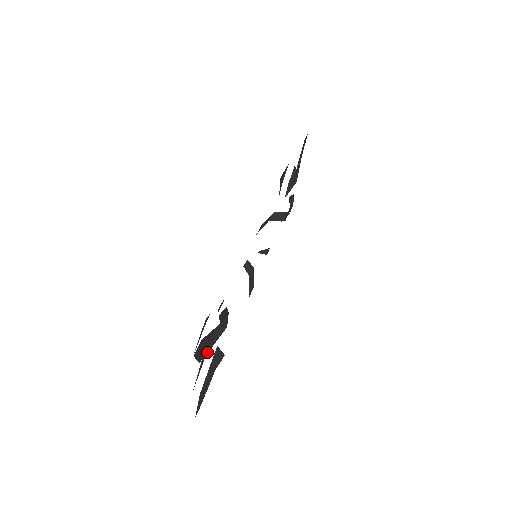
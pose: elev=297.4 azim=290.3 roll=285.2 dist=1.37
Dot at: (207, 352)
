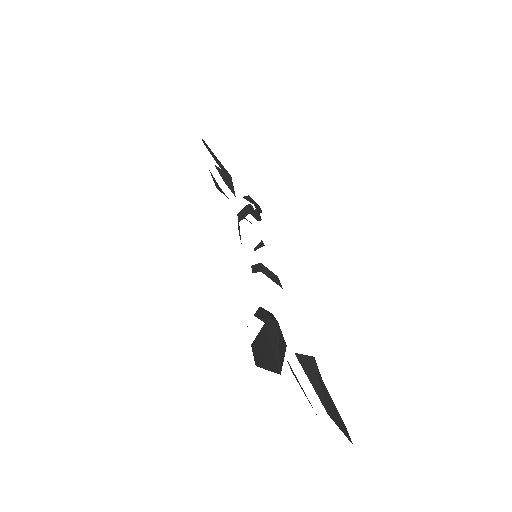
Dot at: (279, 359)
